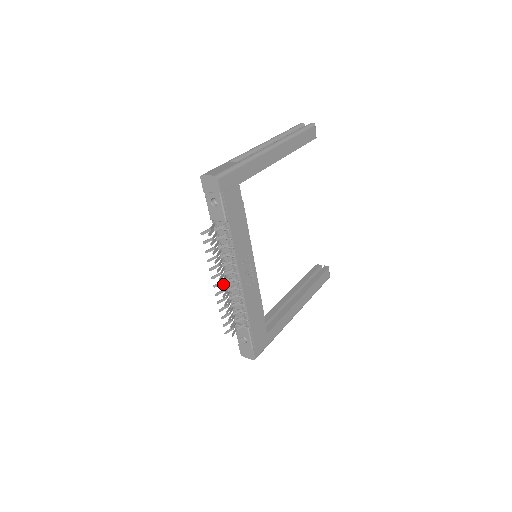
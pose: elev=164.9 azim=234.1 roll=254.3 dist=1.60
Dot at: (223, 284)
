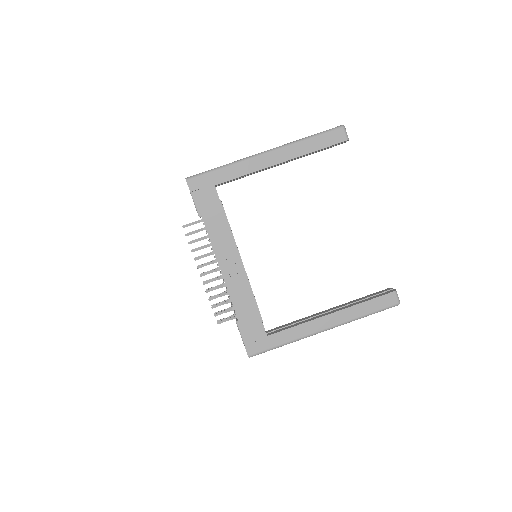
Dot at: (204, 273)
